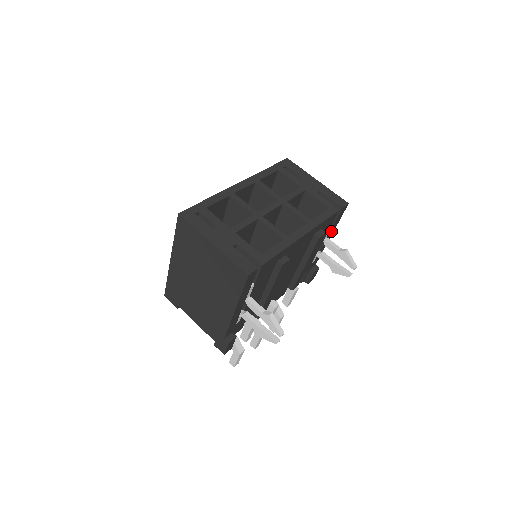
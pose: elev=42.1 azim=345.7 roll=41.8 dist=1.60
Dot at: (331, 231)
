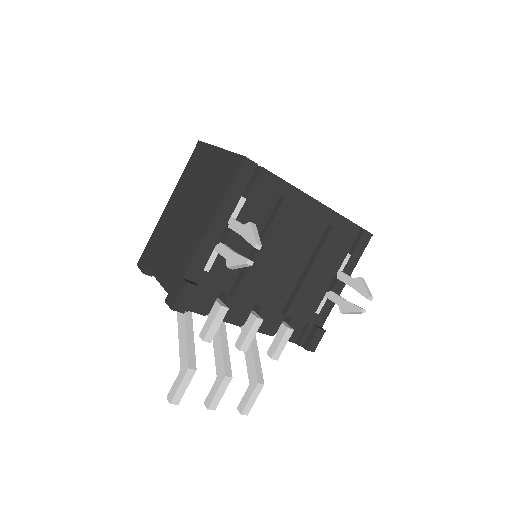
Dot at: (348, 267)
